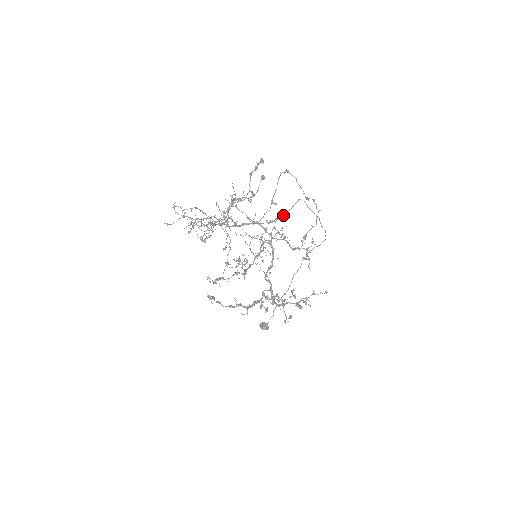
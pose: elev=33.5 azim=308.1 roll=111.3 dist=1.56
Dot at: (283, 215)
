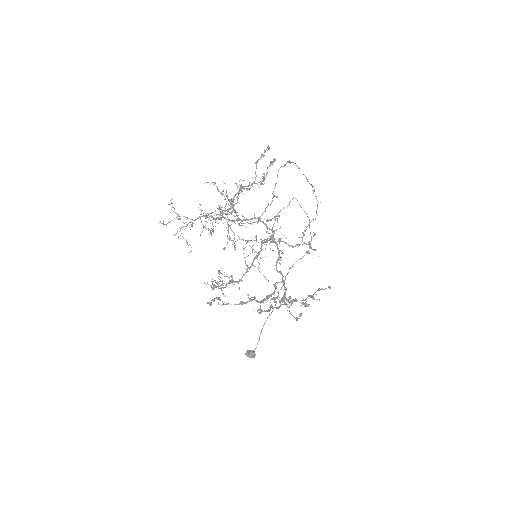
Dot at: (277, 216)
